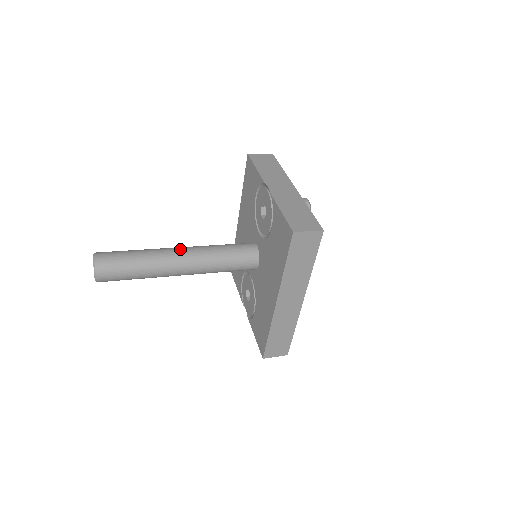
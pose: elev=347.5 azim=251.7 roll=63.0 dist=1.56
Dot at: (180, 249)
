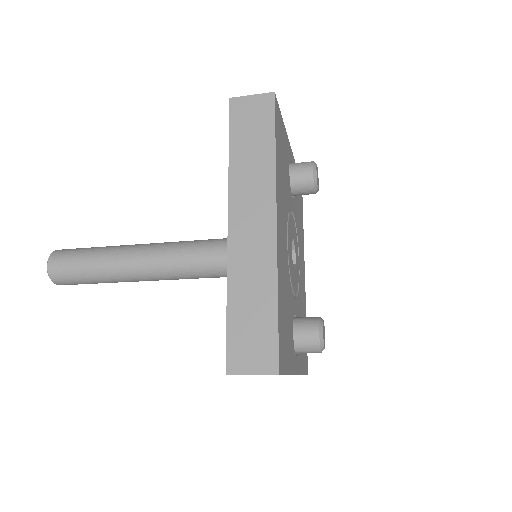
Dot at: occluded
